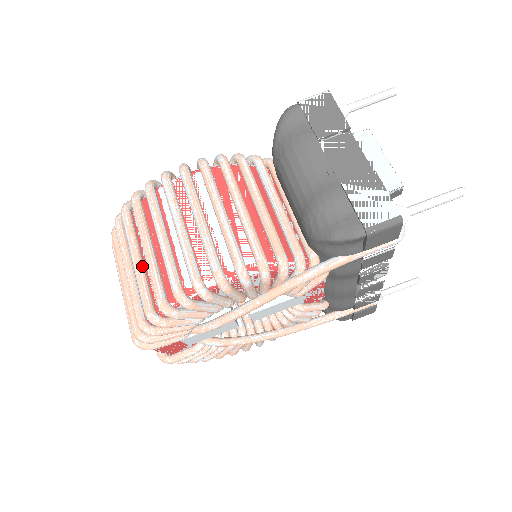
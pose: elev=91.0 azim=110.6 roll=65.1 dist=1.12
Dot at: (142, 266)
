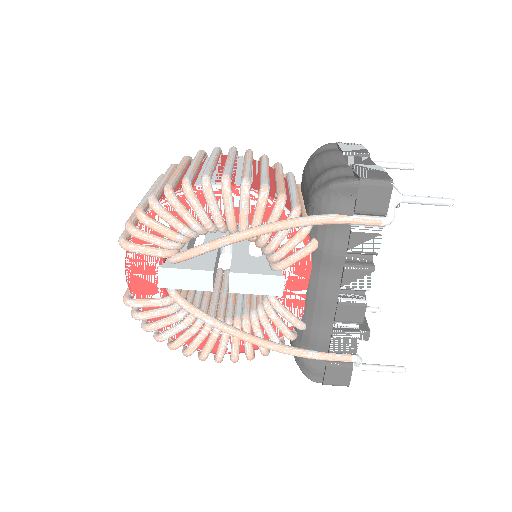
Dot at: (166, 182)
